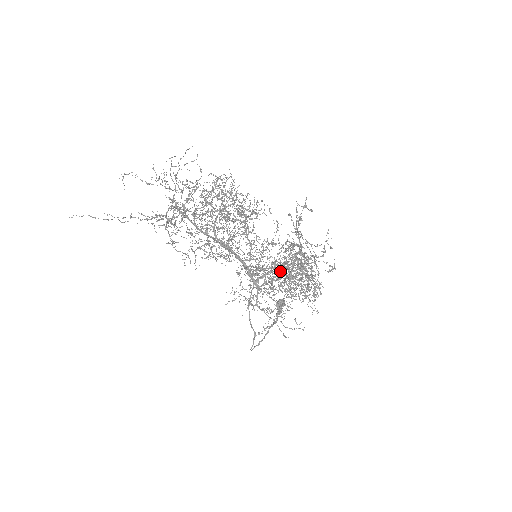
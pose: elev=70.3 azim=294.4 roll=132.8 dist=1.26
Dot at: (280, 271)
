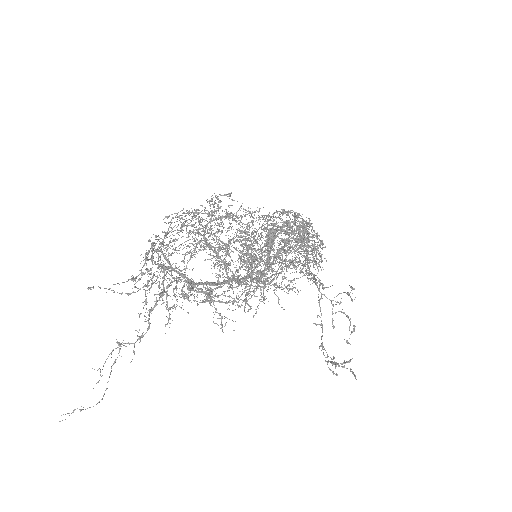
Dot at: (280, 248)
